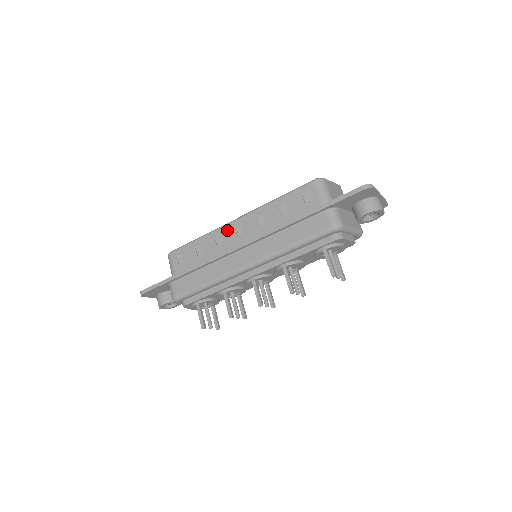
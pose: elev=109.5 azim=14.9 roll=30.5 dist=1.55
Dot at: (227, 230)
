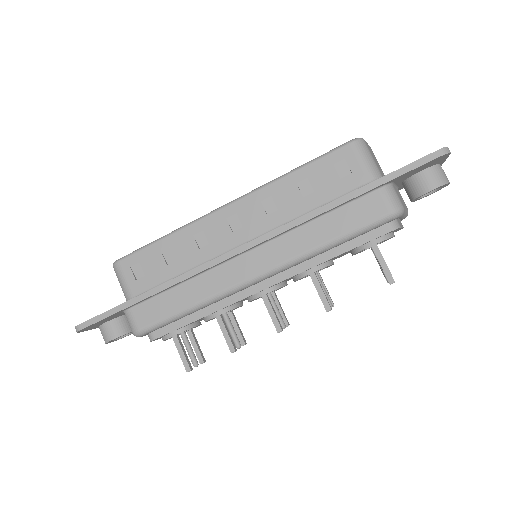
Dot at: (213, 222)
